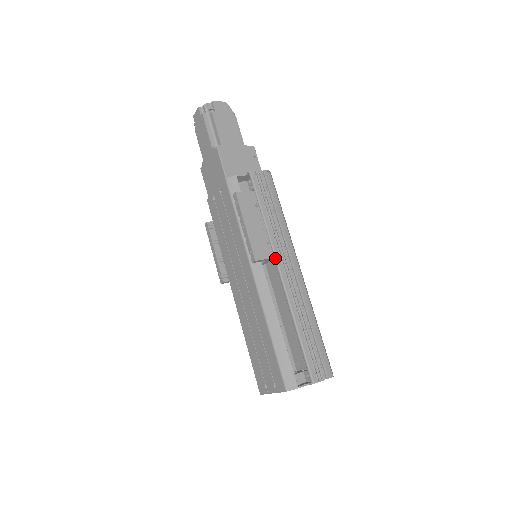
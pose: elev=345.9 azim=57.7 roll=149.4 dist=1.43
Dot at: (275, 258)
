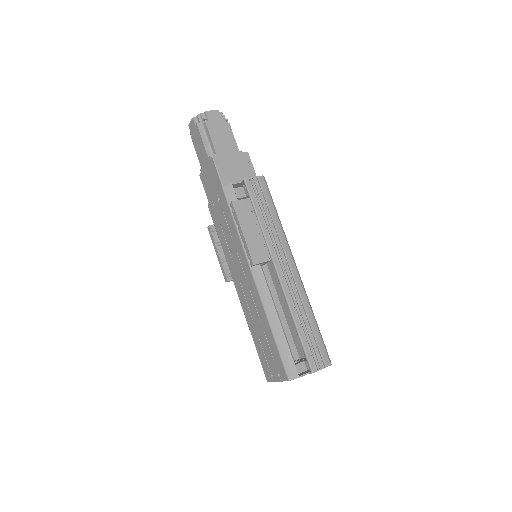
Dot at: (272, 260)
